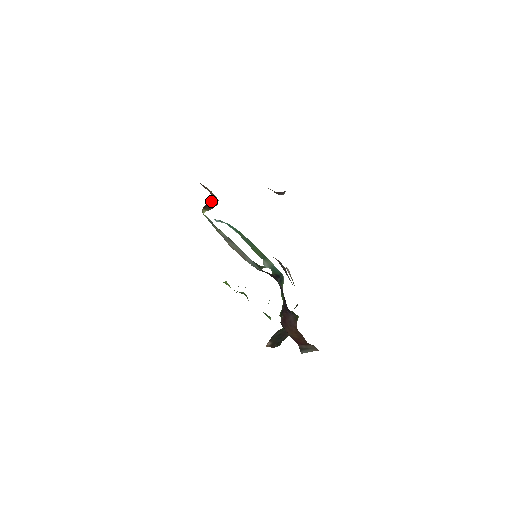
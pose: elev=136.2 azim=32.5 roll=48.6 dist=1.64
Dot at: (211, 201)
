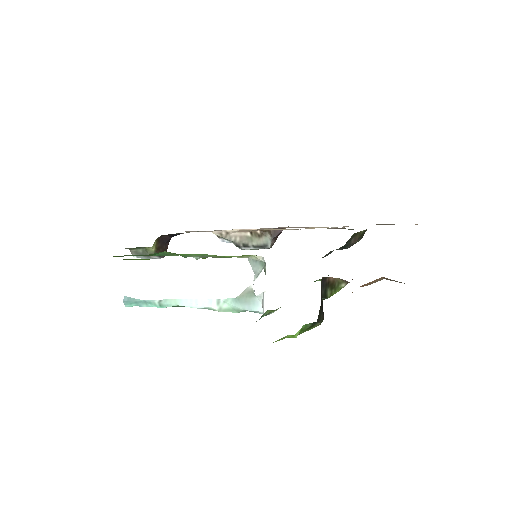
Dot at: (166, 243)
